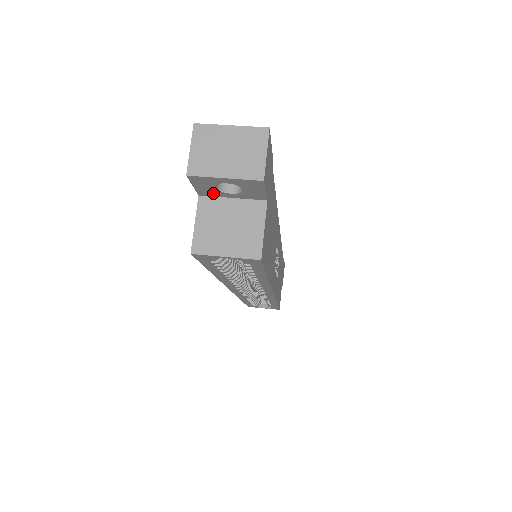
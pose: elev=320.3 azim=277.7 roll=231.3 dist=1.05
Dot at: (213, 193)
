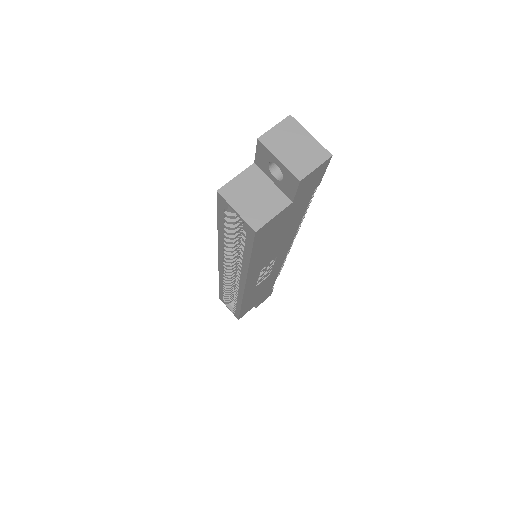
Dot at: (264, 168)
